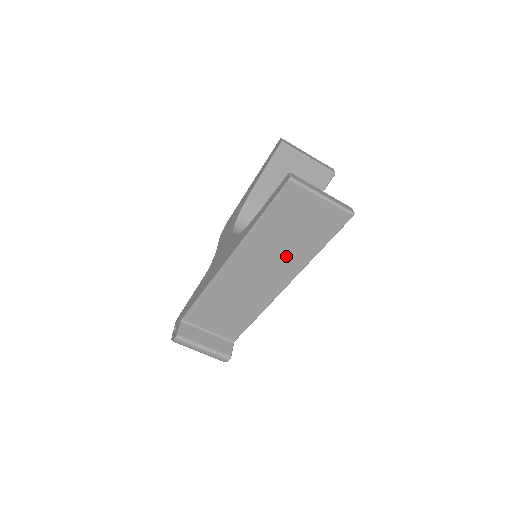
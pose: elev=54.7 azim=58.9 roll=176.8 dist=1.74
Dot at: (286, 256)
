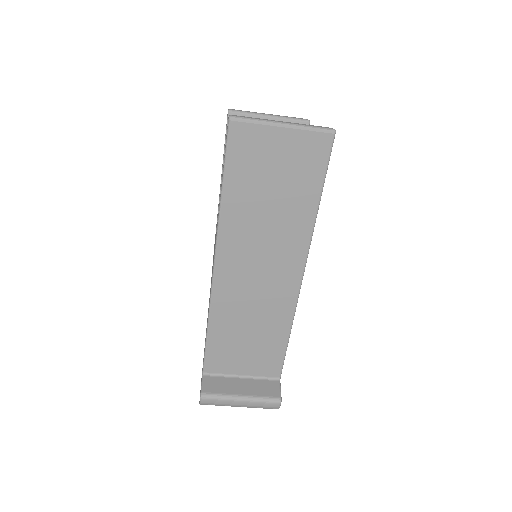
Dot at: (281, 230)
